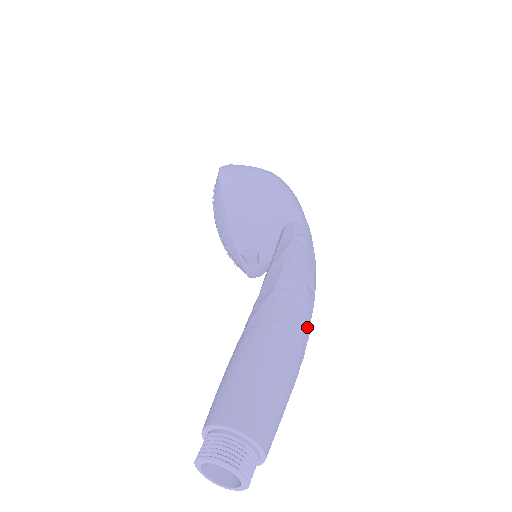
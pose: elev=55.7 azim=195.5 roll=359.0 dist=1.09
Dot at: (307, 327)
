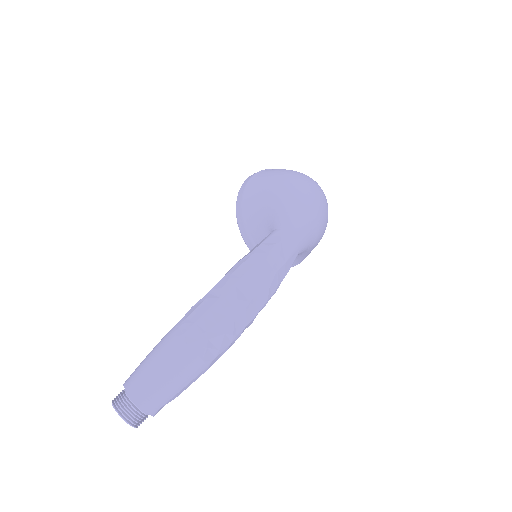
Dot at: (223, 328)
